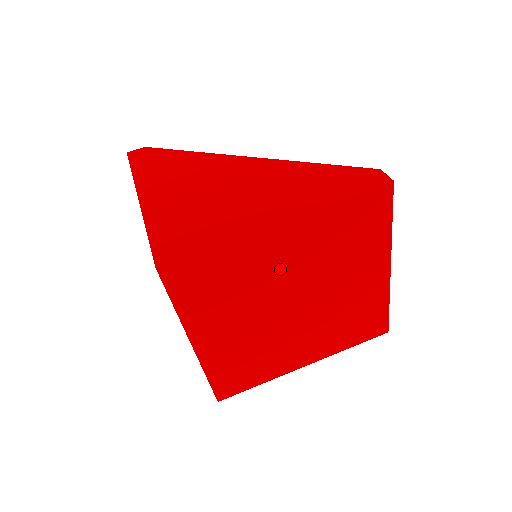
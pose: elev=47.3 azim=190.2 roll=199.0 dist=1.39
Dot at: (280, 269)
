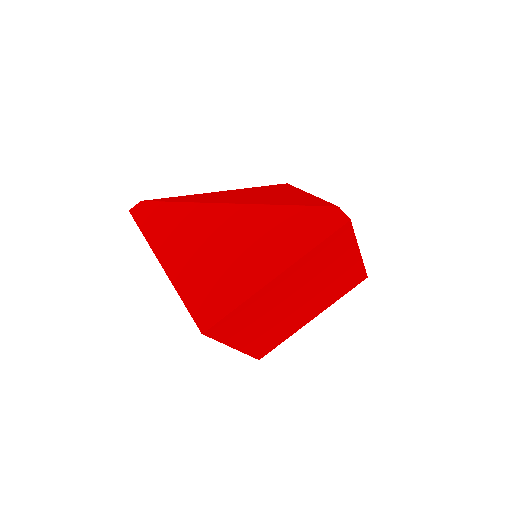
Dot at: (283, 293)
